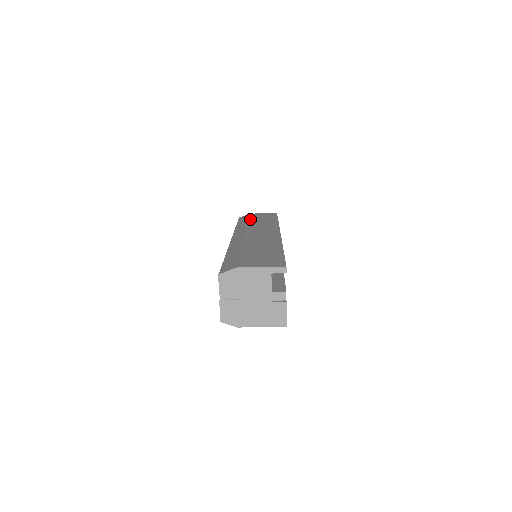
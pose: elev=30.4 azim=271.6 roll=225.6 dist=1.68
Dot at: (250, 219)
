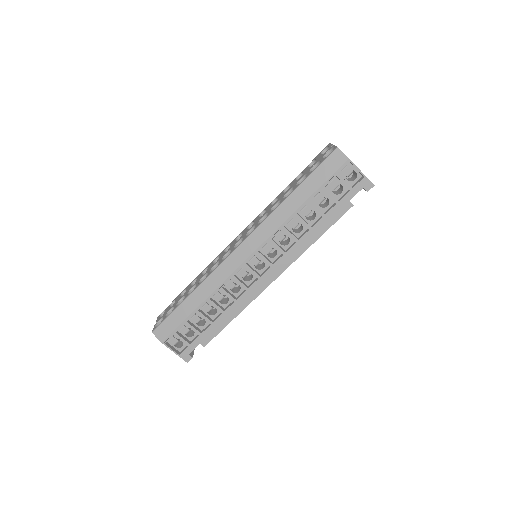
Dot at: occluded
